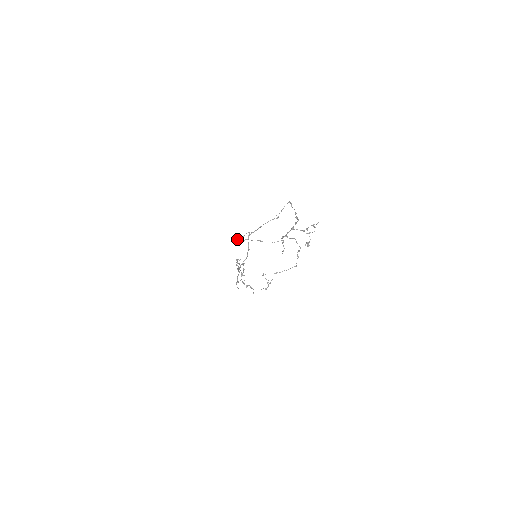
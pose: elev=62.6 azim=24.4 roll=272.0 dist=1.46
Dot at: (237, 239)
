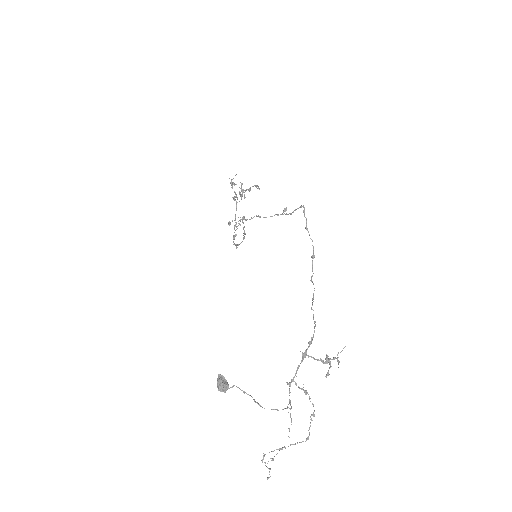
Dot at: (223, 391)
